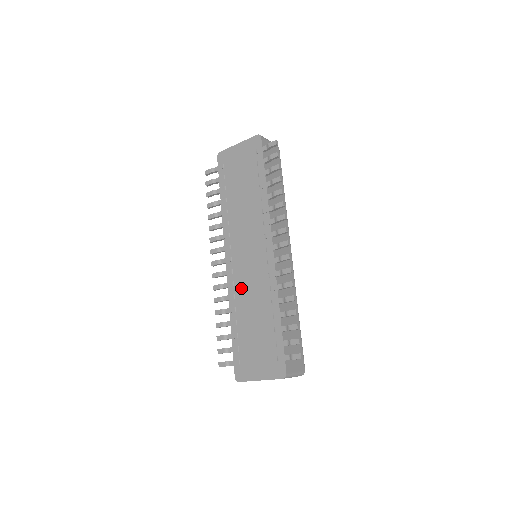
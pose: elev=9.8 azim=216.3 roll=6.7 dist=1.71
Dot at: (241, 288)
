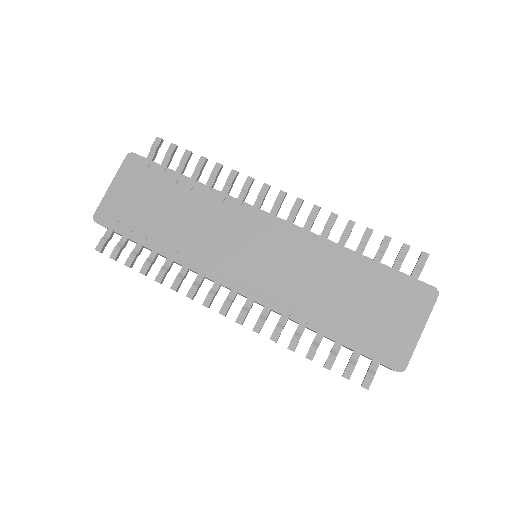
Dot at: (287, 289)
